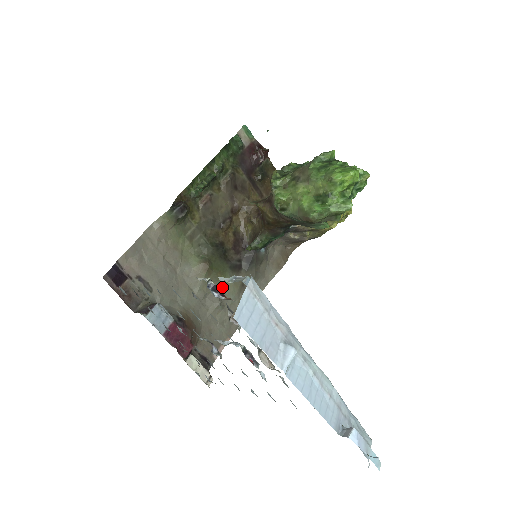
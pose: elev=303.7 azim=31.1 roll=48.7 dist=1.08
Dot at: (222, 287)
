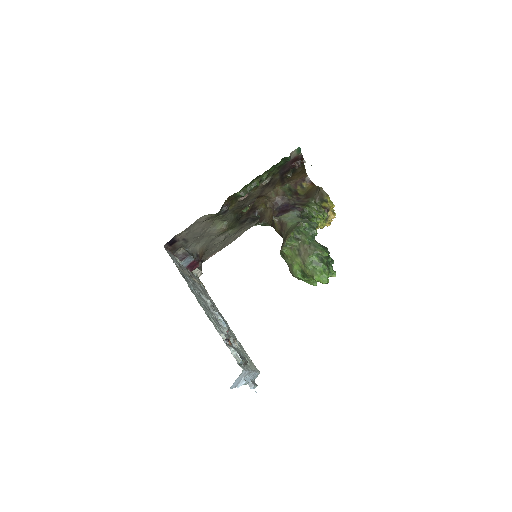
Dot at: (229, 232)
